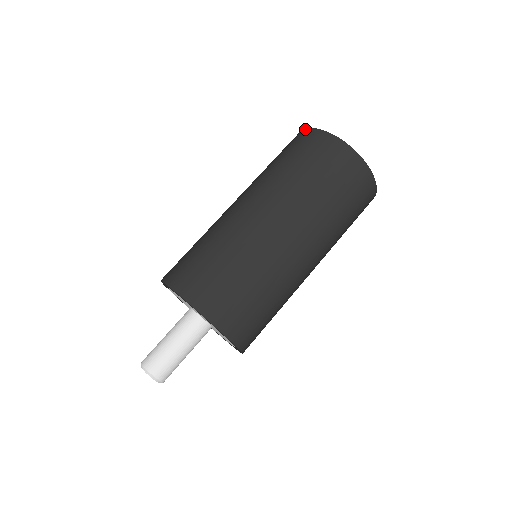
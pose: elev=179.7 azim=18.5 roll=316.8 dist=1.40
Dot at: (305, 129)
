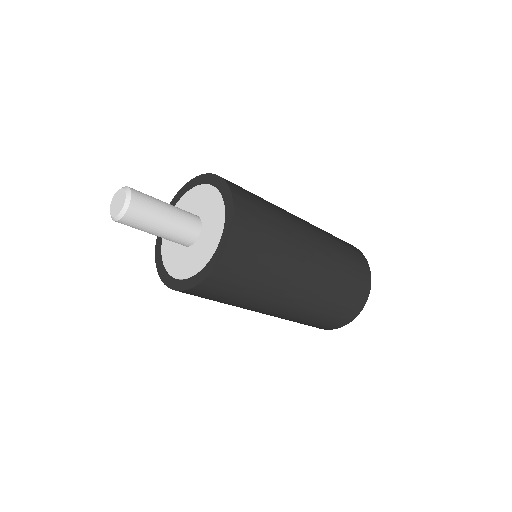
Dot at: occluded
